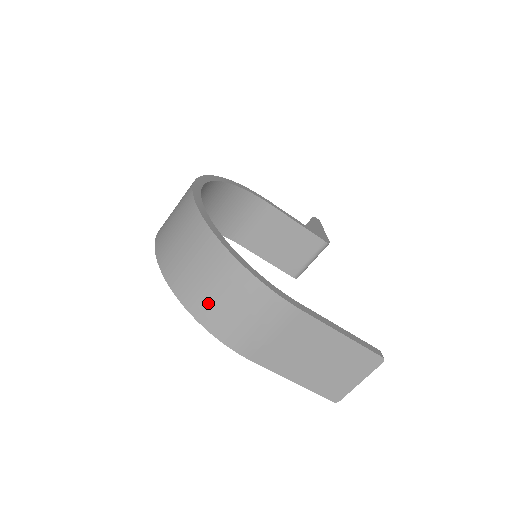
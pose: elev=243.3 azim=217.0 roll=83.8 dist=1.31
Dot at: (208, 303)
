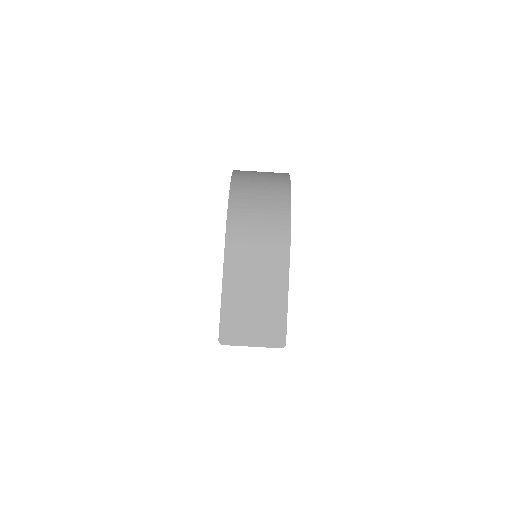
Dot at: (248, 193)
